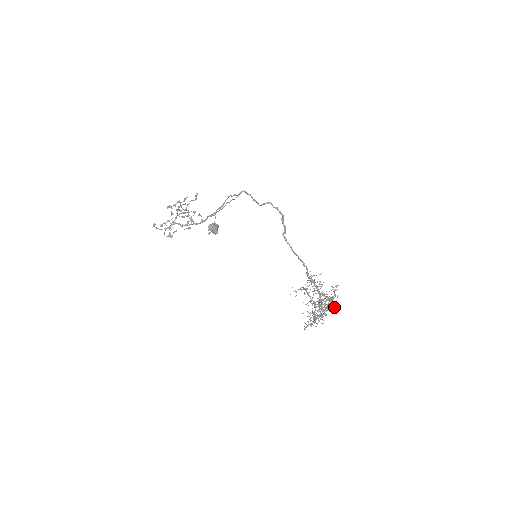
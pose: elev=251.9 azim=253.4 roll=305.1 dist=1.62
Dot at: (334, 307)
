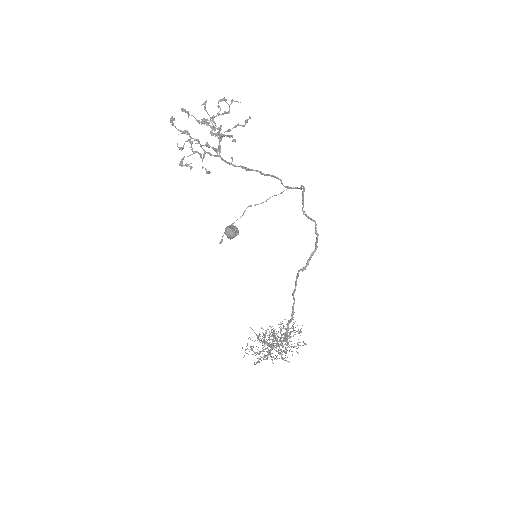
Dot at: occluded
